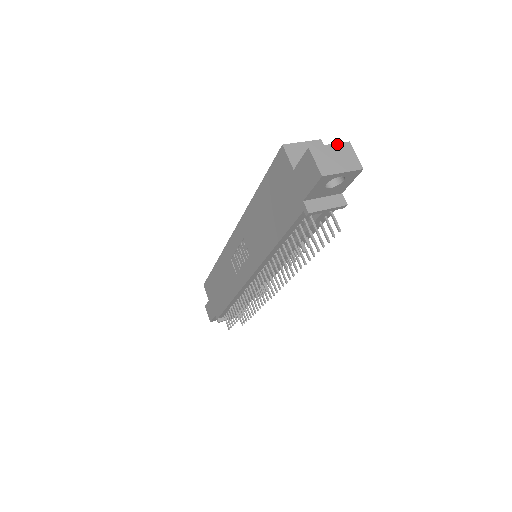
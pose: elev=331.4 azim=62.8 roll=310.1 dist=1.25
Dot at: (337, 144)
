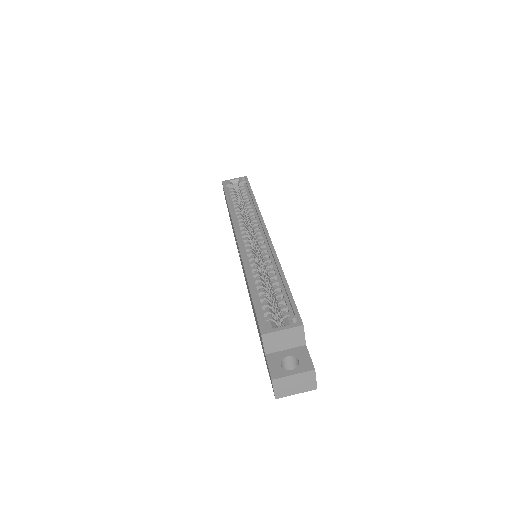
Dot at: (301, 374)
